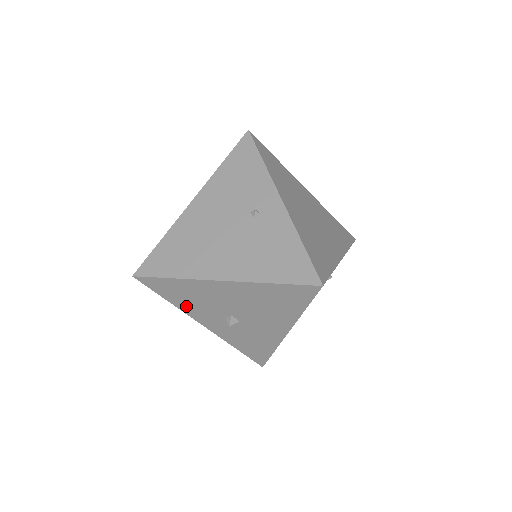
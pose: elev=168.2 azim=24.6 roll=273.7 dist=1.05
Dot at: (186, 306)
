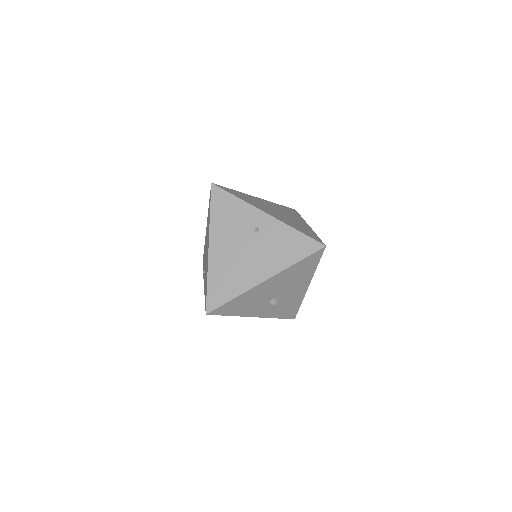
Dot at: (243, 311)
